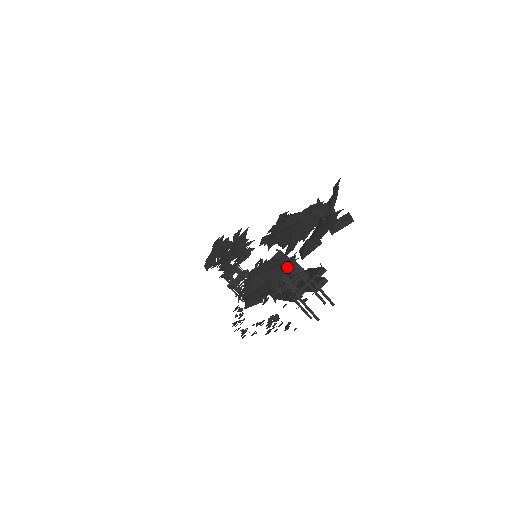
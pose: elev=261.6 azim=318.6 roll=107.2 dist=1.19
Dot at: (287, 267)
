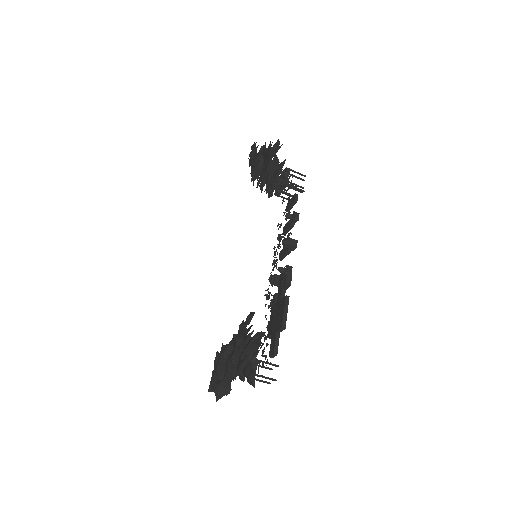
Dot at: occluded
